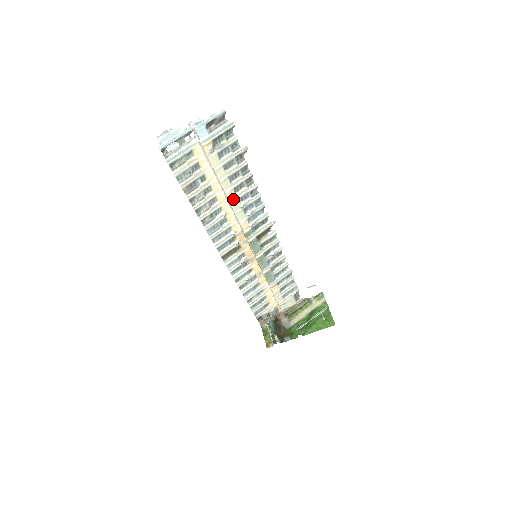
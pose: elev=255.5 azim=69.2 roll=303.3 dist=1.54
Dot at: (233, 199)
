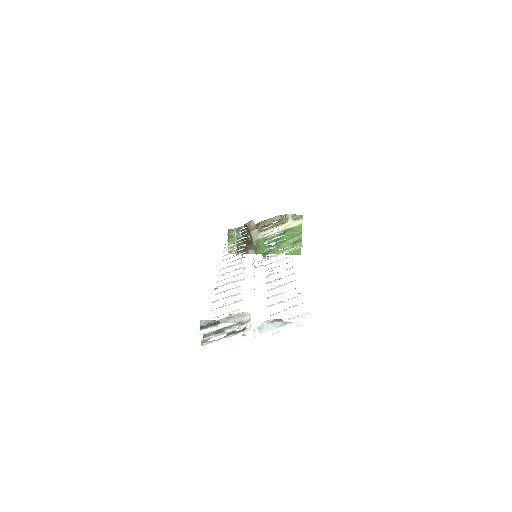
Dot at: occluded
